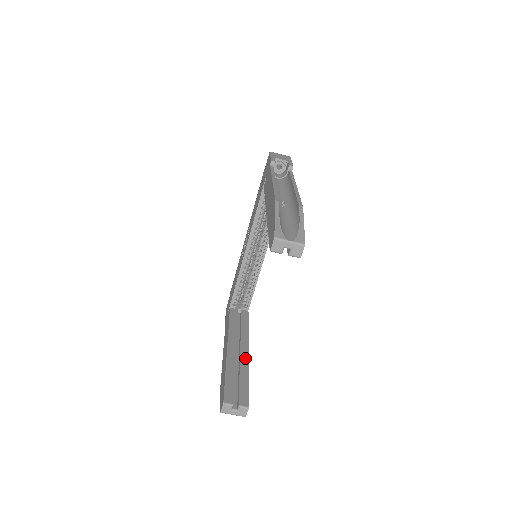
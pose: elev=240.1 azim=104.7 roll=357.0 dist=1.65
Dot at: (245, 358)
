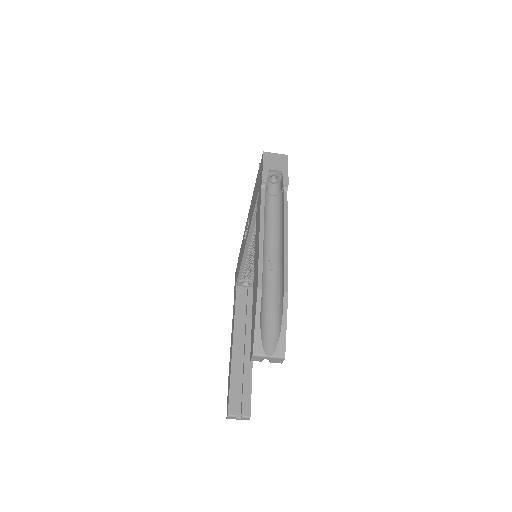
Dot at: (249, 355)
